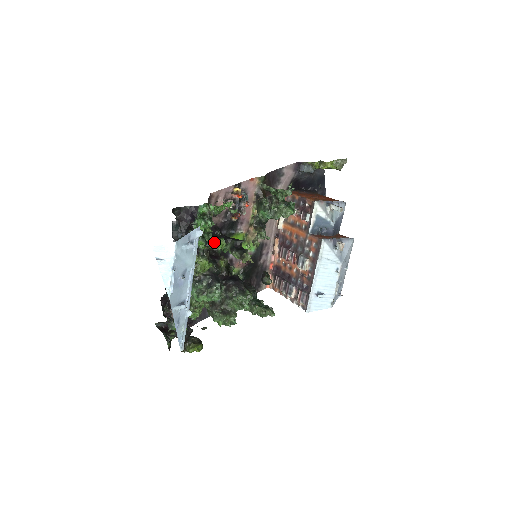
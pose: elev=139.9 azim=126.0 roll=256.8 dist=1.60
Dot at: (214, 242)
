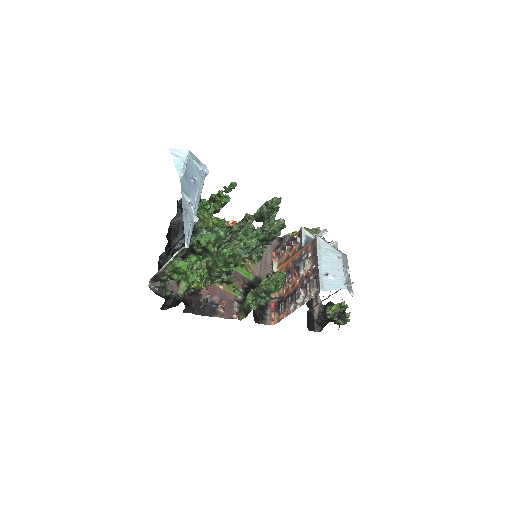
Dot at: (216, 217)
